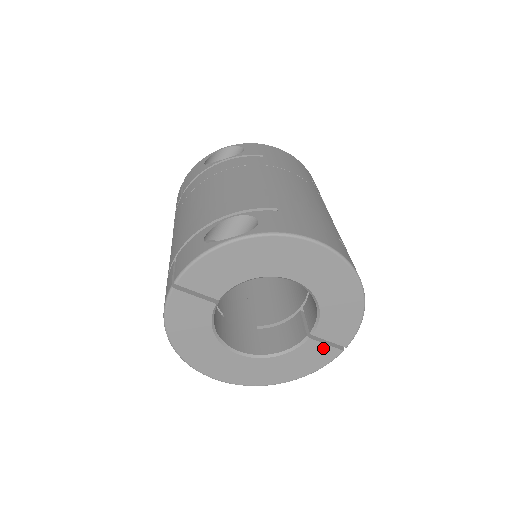
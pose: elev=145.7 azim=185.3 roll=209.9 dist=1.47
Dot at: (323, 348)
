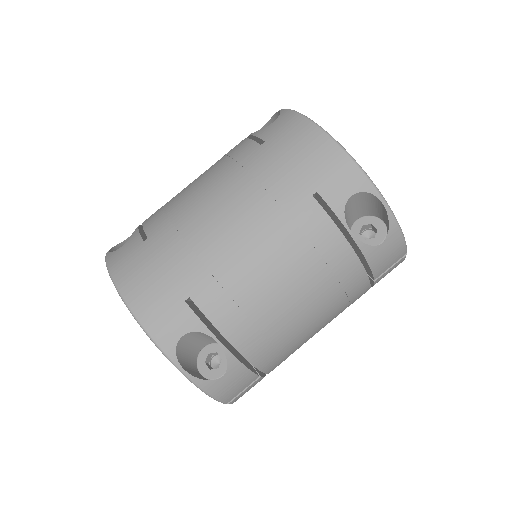
Dot at: occluded
